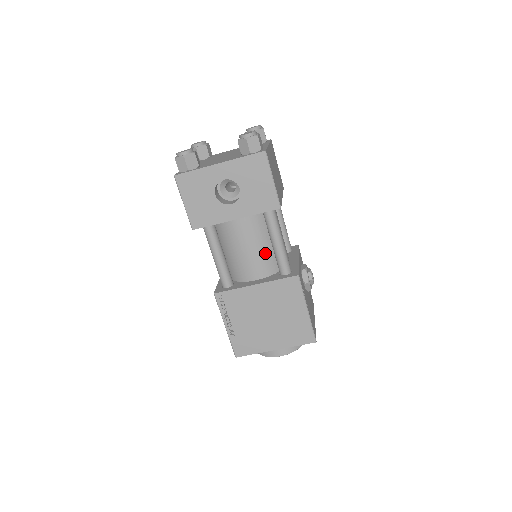
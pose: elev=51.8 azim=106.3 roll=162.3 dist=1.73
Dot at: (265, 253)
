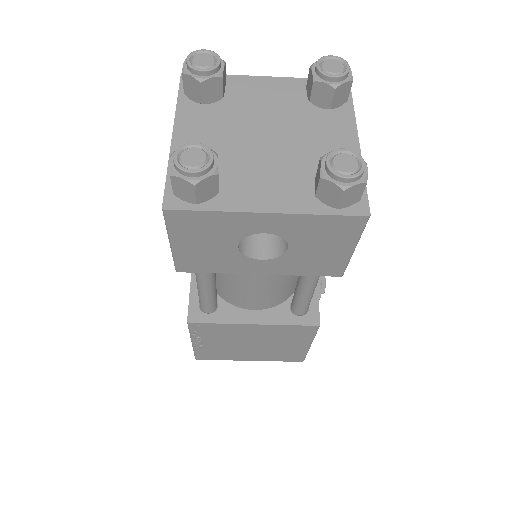
Dot at: (281, 288)
